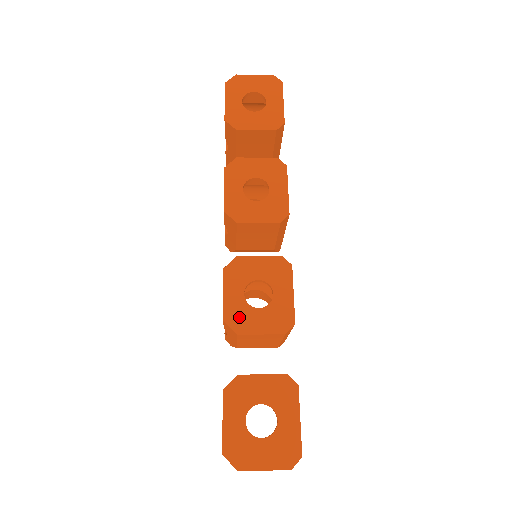
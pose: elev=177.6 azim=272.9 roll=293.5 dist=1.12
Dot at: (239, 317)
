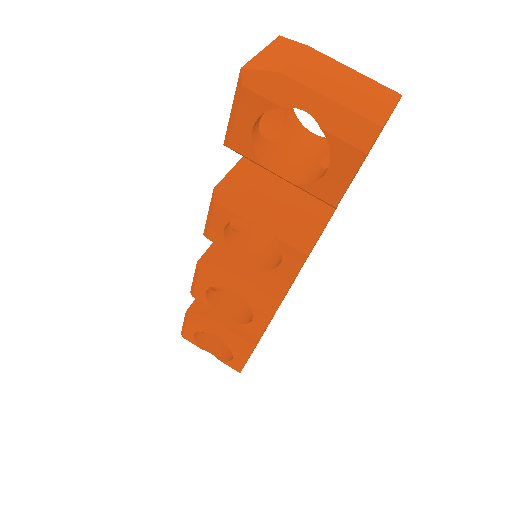
Dot at: occluded
